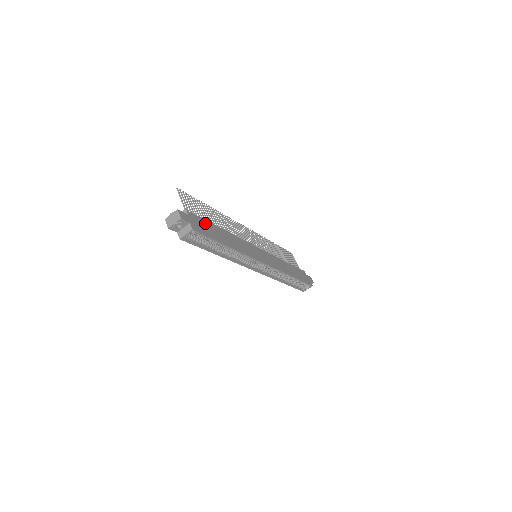
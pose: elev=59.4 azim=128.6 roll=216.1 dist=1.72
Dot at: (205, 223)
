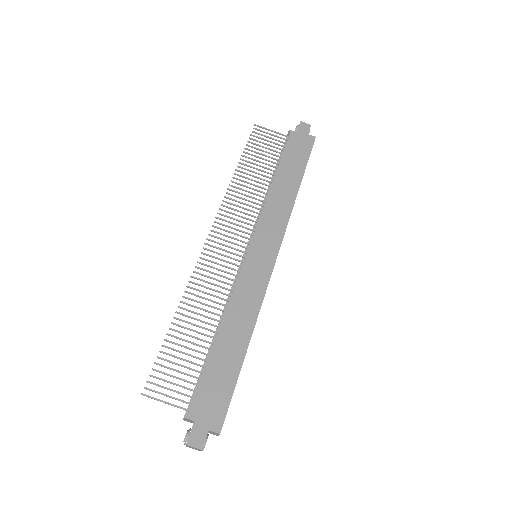
Dot at: (208, 382)
